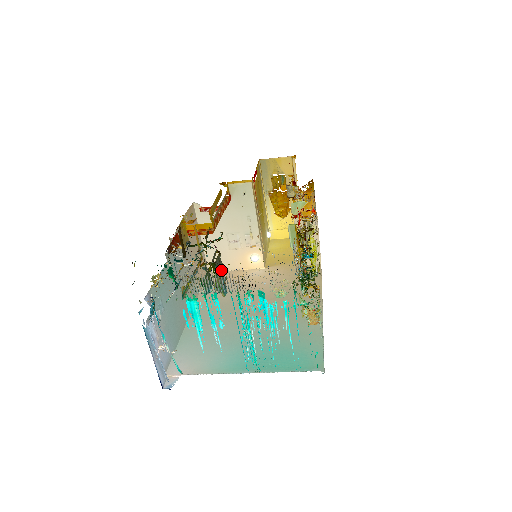
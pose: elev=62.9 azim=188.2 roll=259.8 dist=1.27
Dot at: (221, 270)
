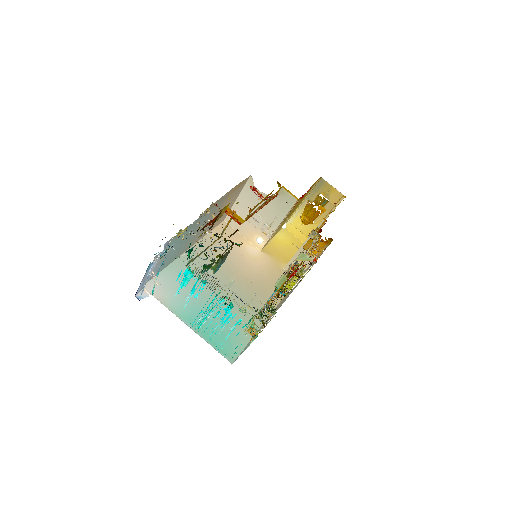
Dot at: (224, 259)
